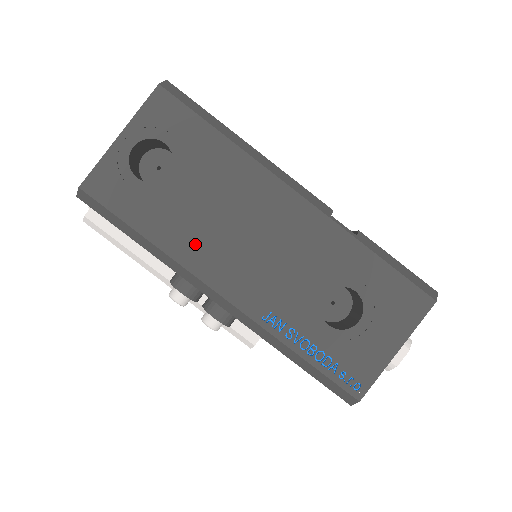
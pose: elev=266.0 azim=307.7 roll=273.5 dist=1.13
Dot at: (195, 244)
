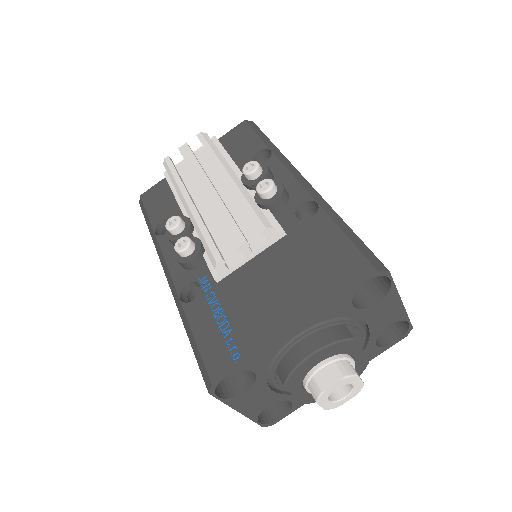
Dot at: occluded
